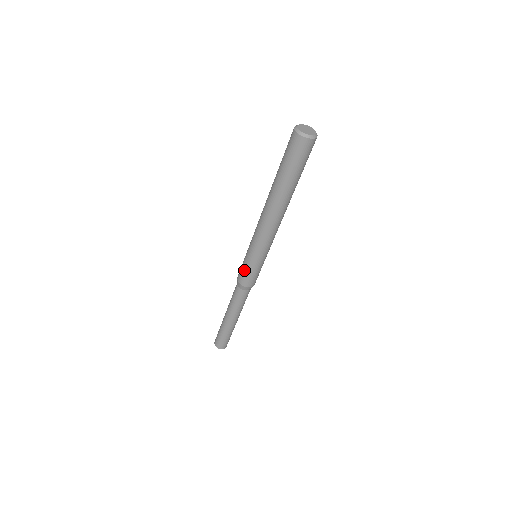
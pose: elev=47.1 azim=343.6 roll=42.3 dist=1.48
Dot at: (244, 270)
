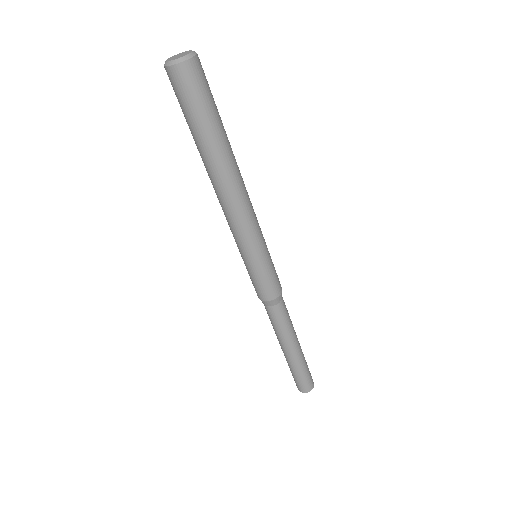
Dot at: (259, 282)
